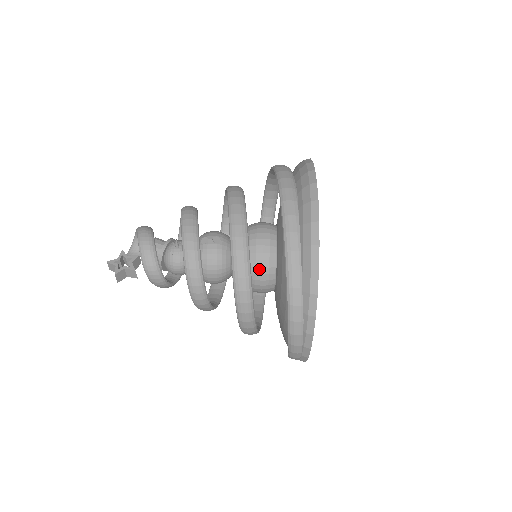
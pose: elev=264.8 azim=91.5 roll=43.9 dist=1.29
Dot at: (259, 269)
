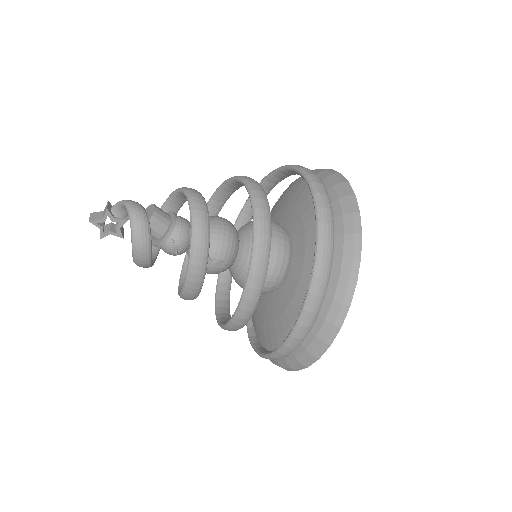
Dot at: occluded
